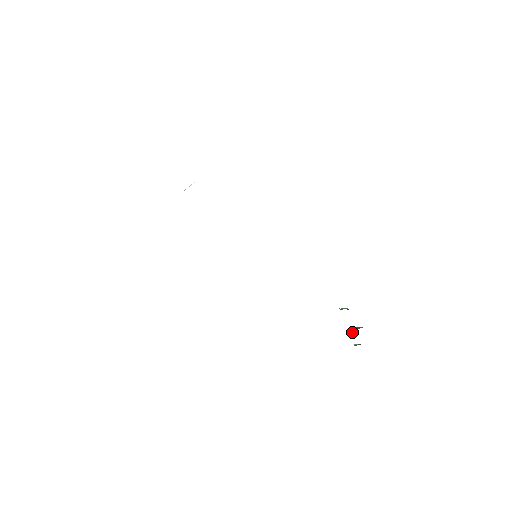
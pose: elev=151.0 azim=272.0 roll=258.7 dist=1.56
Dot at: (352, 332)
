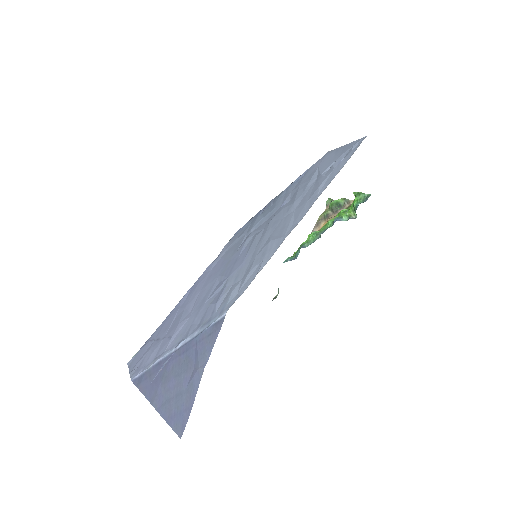
Dot at: (336, 209)
